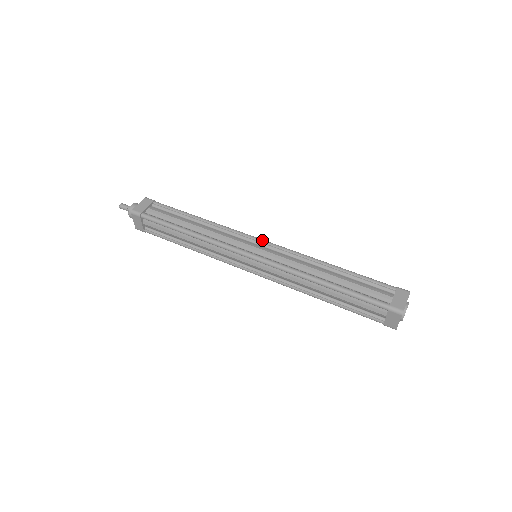
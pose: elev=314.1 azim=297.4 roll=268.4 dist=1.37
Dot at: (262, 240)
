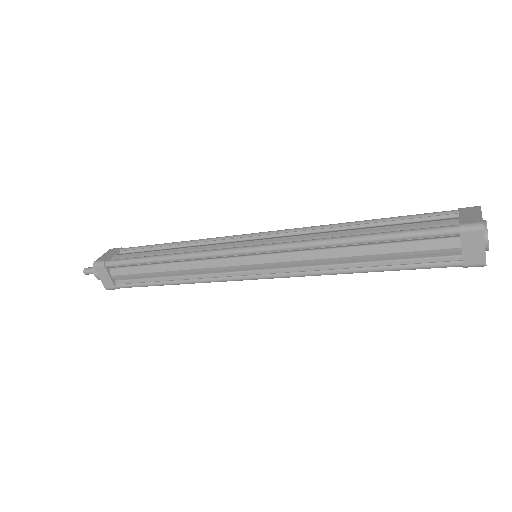
Dot at: occluded
